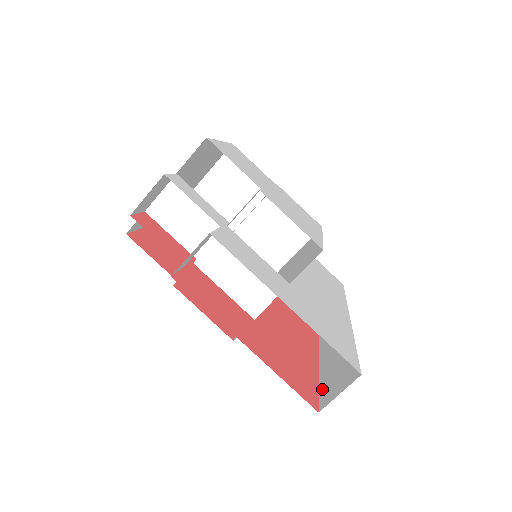
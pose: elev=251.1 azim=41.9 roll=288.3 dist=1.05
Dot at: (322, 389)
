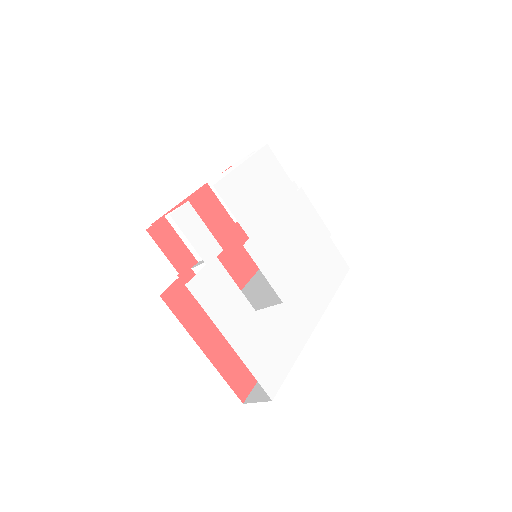
Dot at: (258, 383)
